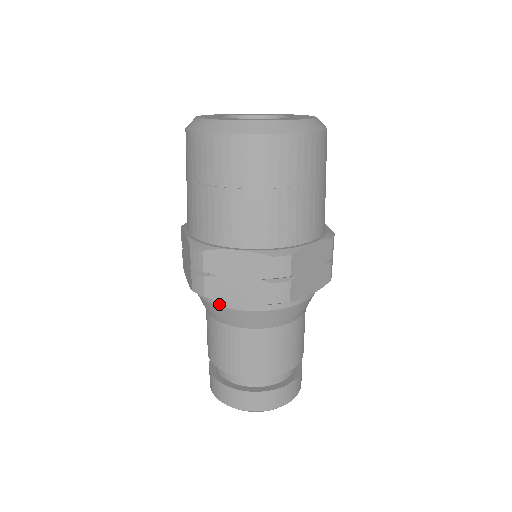
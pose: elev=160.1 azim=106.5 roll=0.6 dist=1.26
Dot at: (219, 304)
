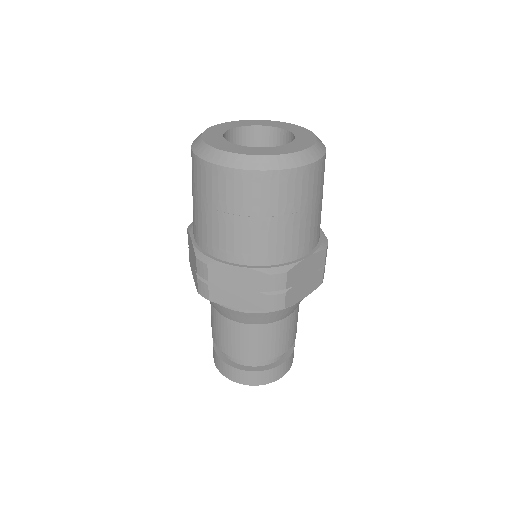
Dot at: (222, 305)
